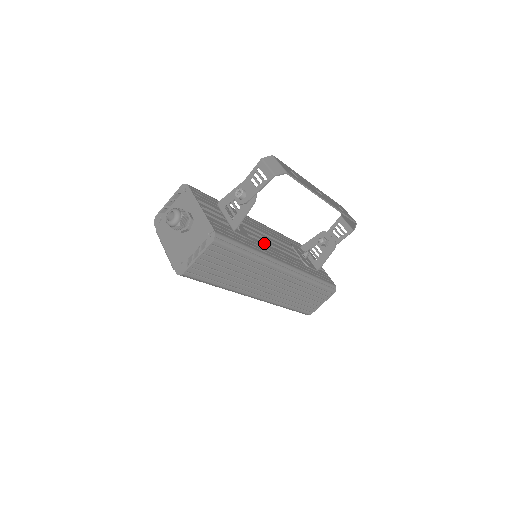
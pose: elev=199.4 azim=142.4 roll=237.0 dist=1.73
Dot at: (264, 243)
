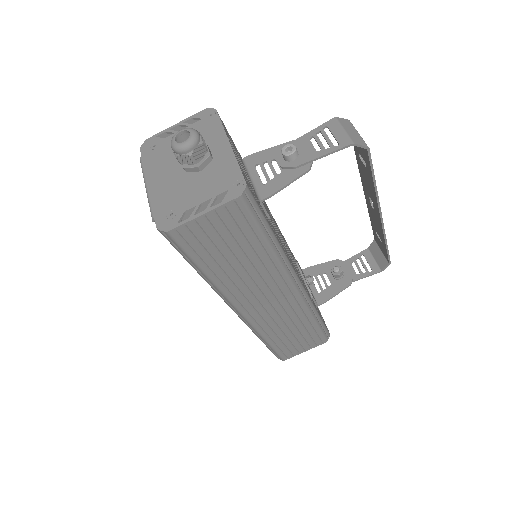
Dot at: occluded
